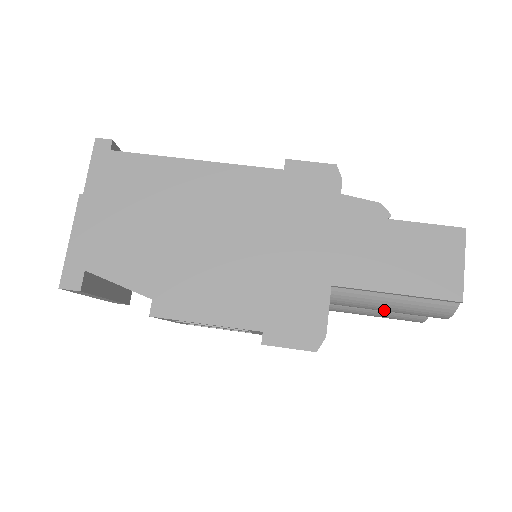
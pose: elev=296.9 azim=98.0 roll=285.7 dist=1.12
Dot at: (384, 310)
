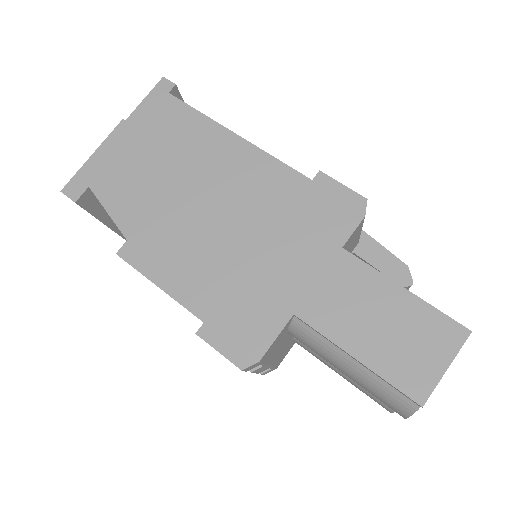
Dot at: (342, 371)
